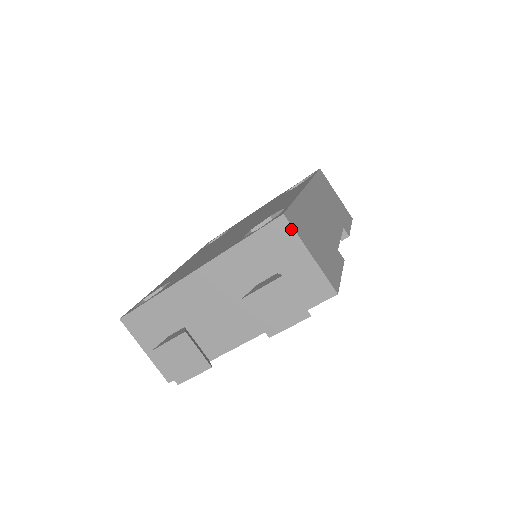
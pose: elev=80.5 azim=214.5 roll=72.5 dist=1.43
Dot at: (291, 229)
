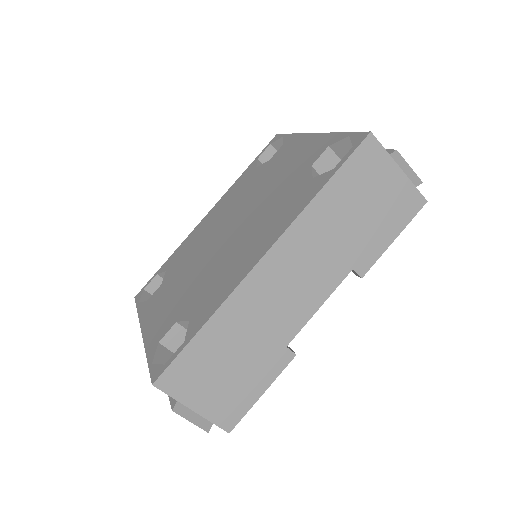
Dot at: (166, 393)
